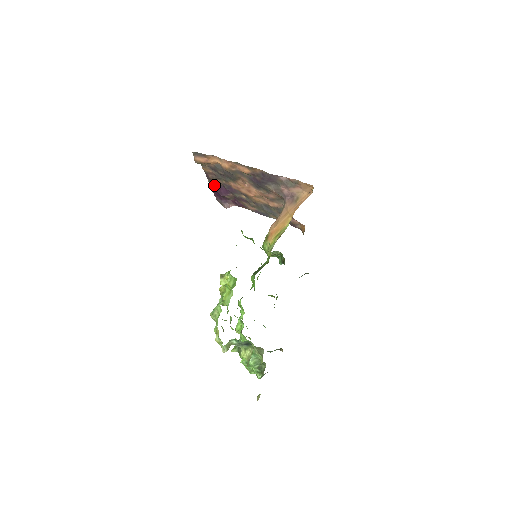
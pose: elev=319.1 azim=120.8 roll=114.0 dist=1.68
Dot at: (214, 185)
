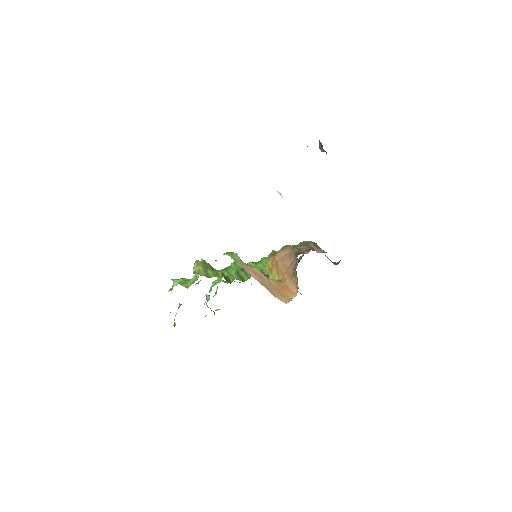
Dot at: occluded
